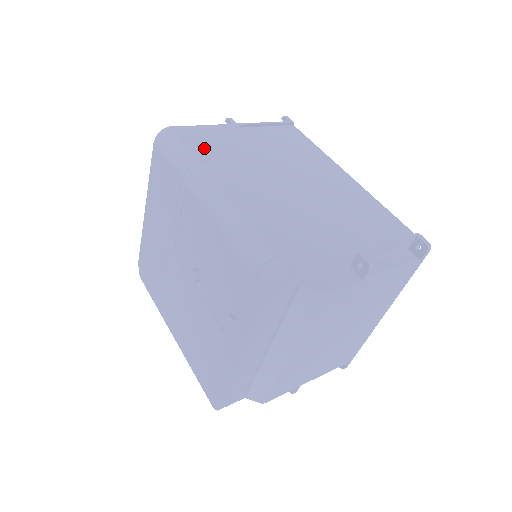
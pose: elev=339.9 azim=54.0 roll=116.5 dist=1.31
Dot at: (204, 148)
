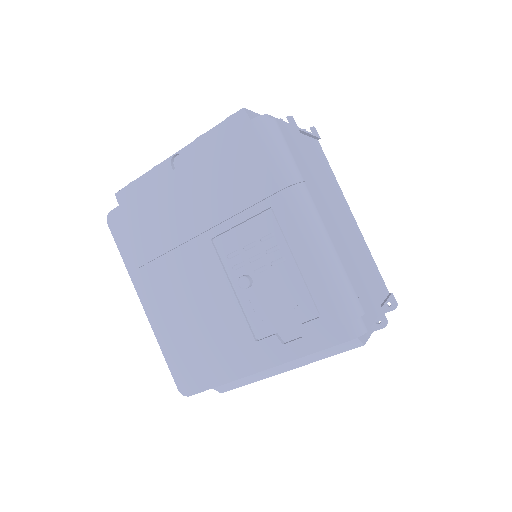
Dot at: (294, 158)
